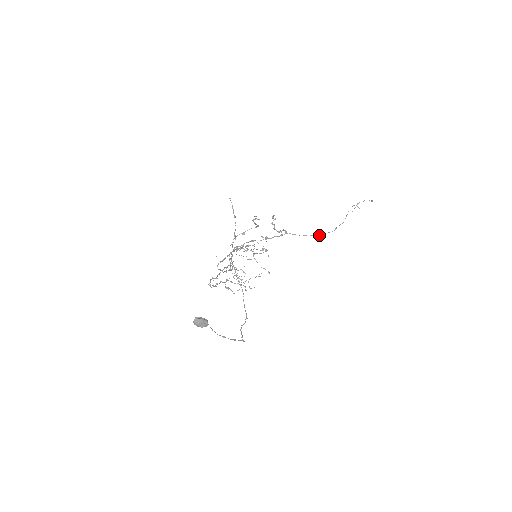
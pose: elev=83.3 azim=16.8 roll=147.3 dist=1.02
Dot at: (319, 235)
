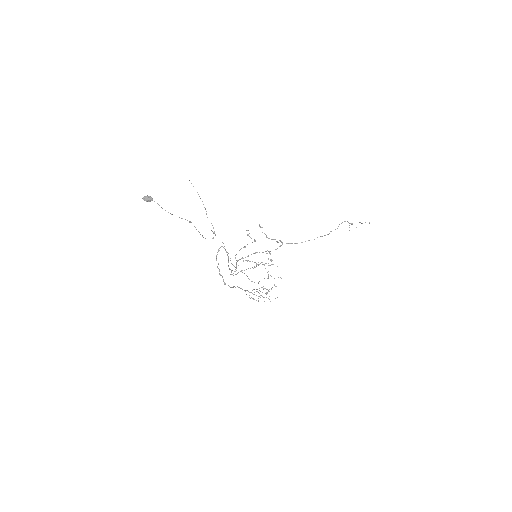
Dot at: occluded
